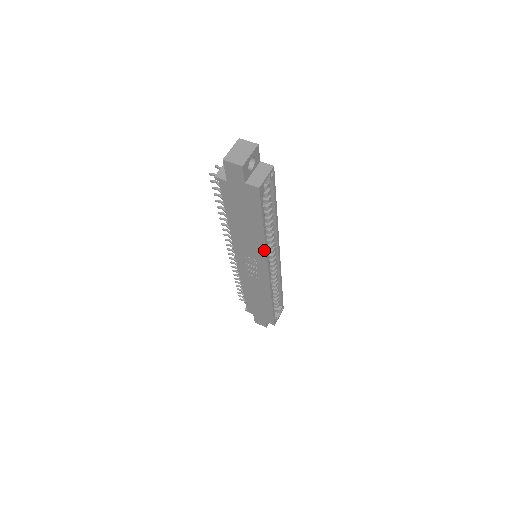
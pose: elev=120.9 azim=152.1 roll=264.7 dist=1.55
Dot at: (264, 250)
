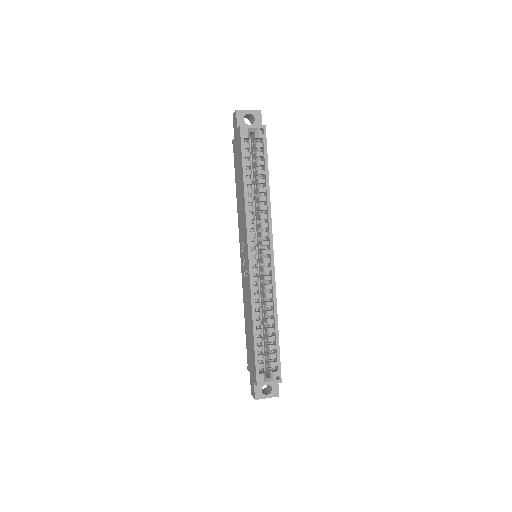
Dot at: (245, 217)
